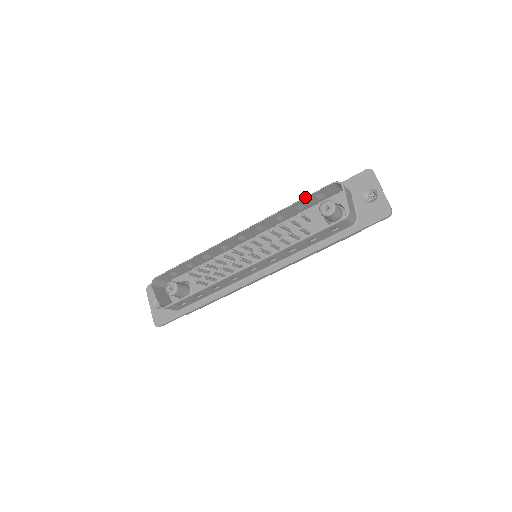
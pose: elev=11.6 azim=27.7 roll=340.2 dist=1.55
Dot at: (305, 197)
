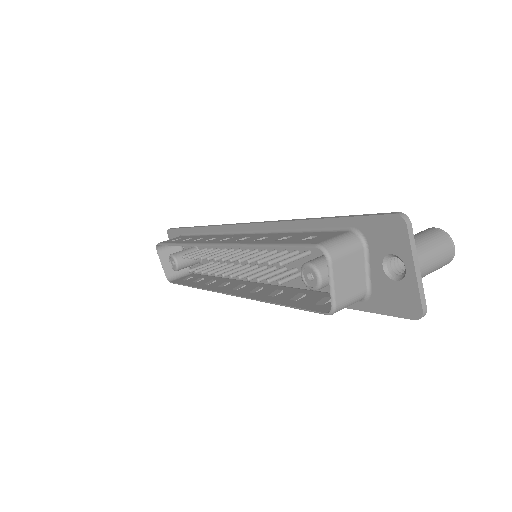
Dot at: (280, 245)
